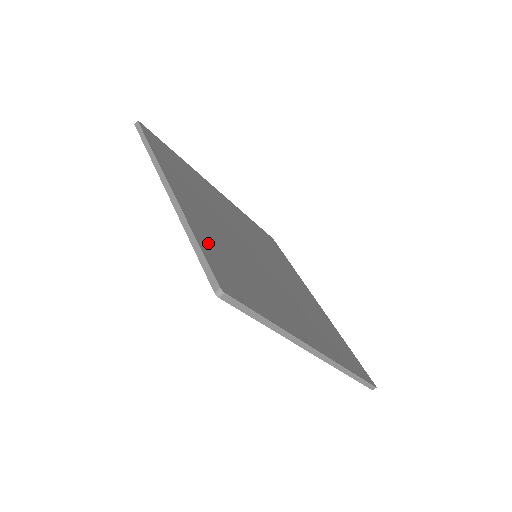
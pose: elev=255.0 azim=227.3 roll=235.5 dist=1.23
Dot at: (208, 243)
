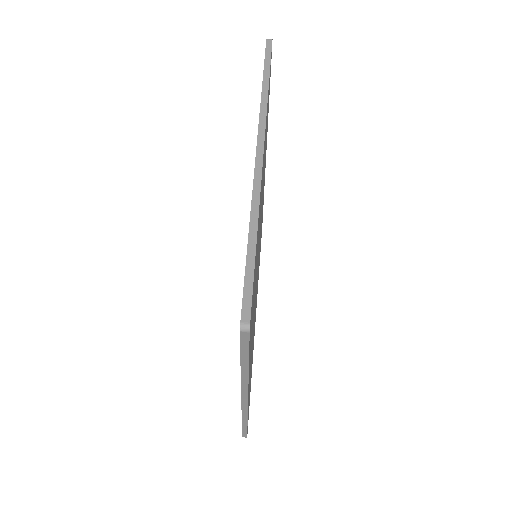
Dot at: occluded
